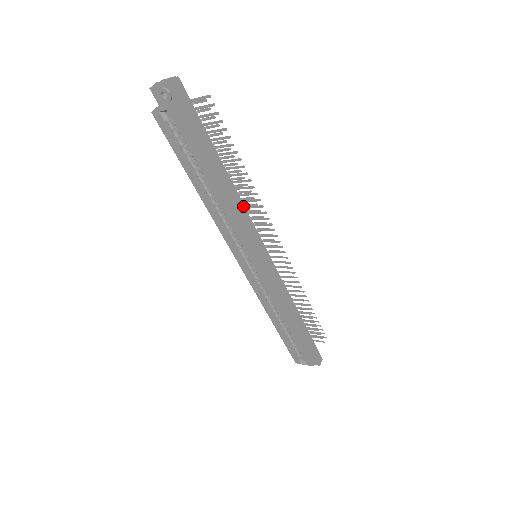
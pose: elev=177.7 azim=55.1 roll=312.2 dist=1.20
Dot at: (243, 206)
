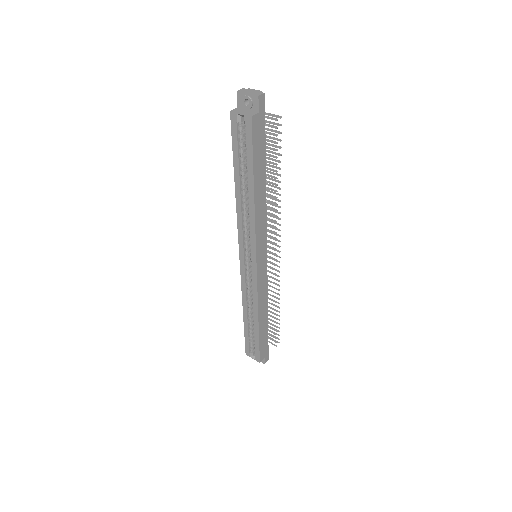
Dot at: (266, 213)
